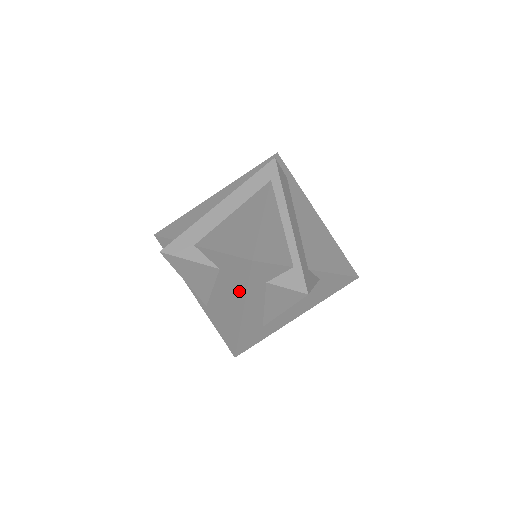
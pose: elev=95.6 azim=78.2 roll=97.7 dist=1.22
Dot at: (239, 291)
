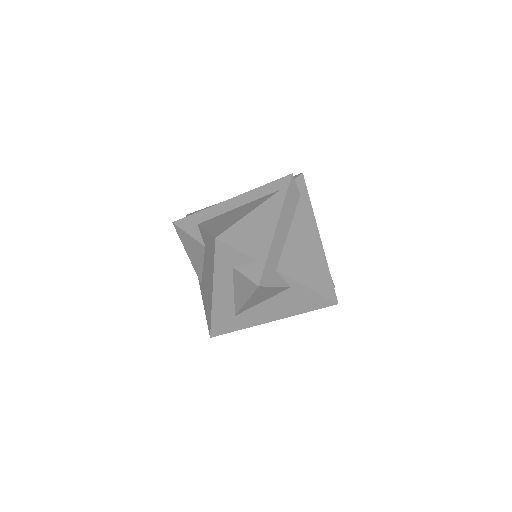
Dot at: (211, 268)
